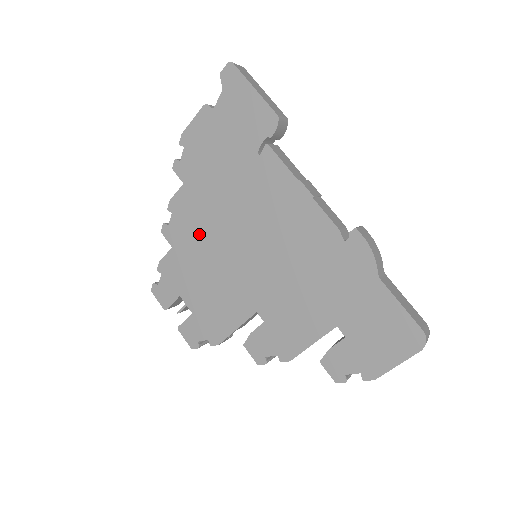
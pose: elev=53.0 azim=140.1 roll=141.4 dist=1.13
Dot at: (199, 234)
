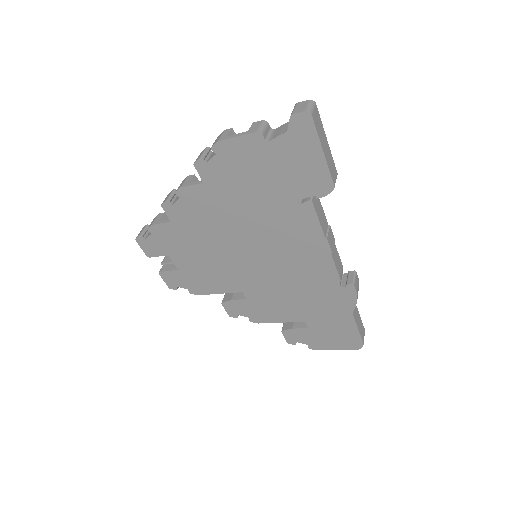
Dot at: (206, 226)
